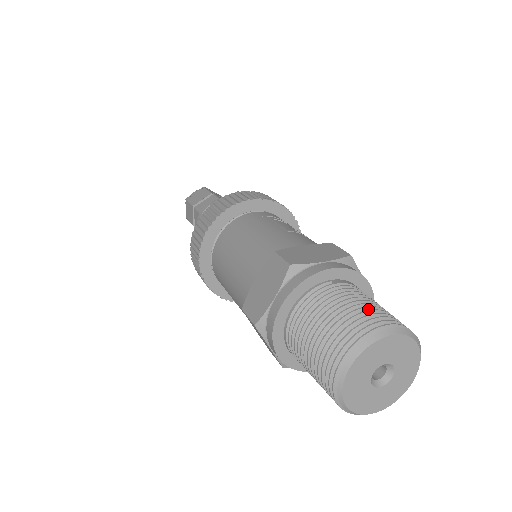
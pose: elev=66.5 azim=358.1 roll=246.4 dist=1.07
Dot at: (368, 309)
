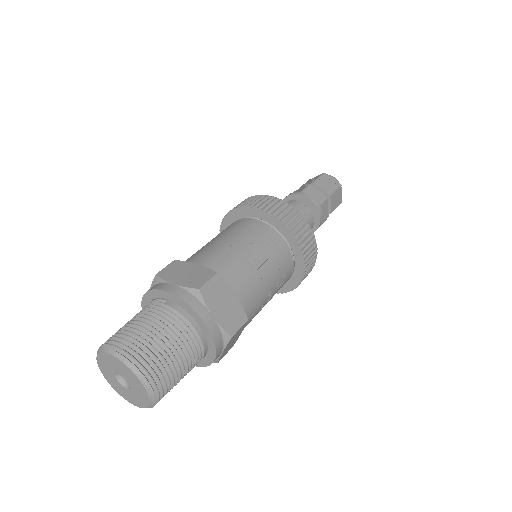
Dot at: (138, 332)
